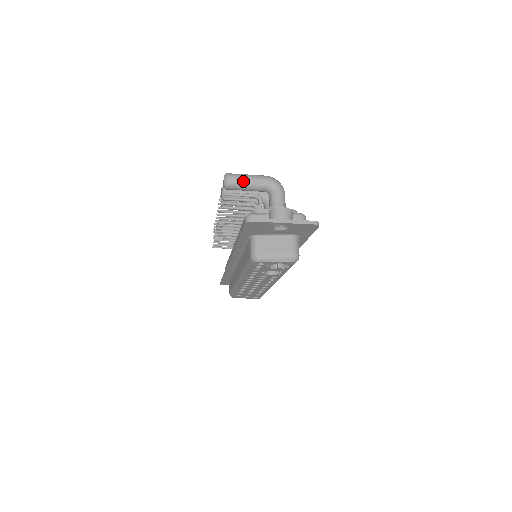
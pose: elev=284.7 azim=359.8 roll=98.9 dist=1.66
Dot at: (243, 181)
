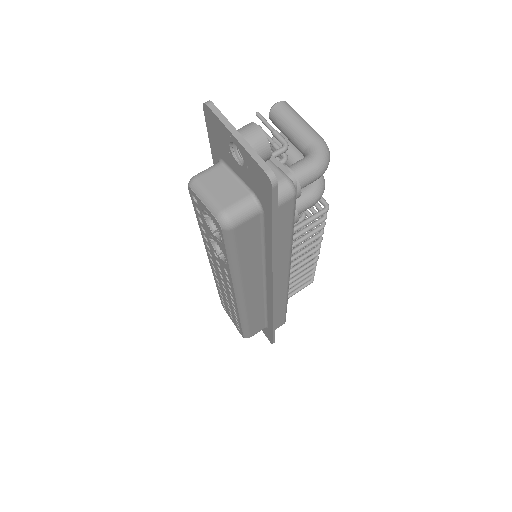
Dot at: (290, 118)
